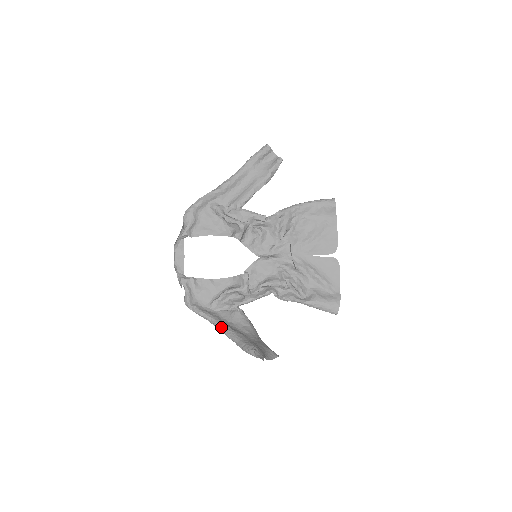
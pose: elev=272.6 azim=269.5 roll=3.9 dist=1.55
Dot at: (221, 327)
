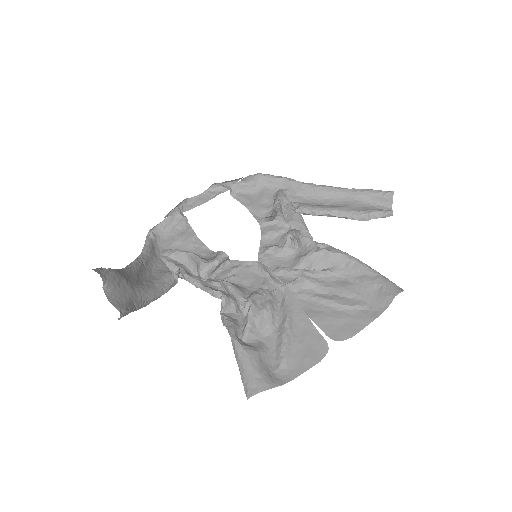
Dot at: (137, 259)
